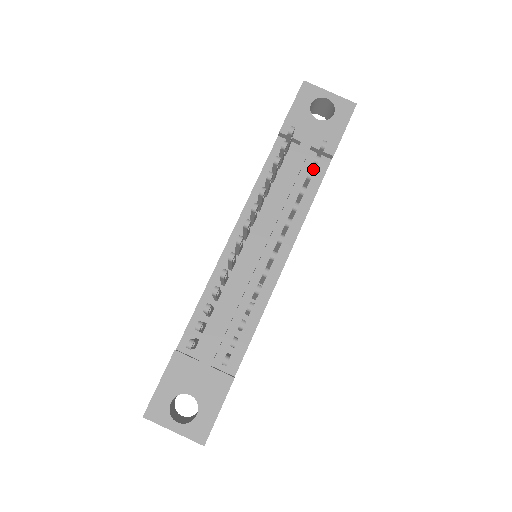
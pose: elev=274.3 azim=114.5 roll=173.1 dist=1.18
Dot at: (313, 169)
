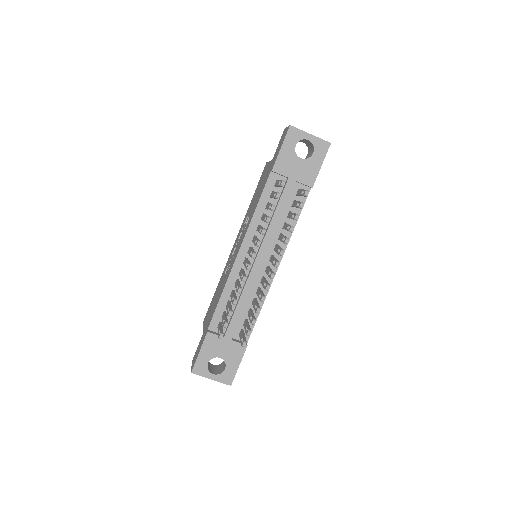
Dot at: occluded
